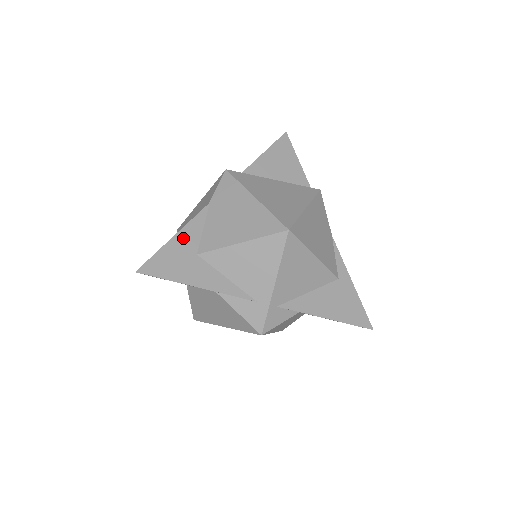
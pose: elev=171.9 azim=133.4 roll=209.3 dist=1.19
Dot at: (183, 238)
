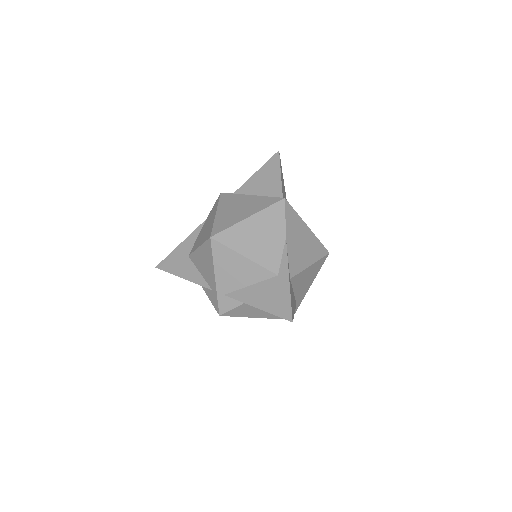
Dot at: (184, 245)
